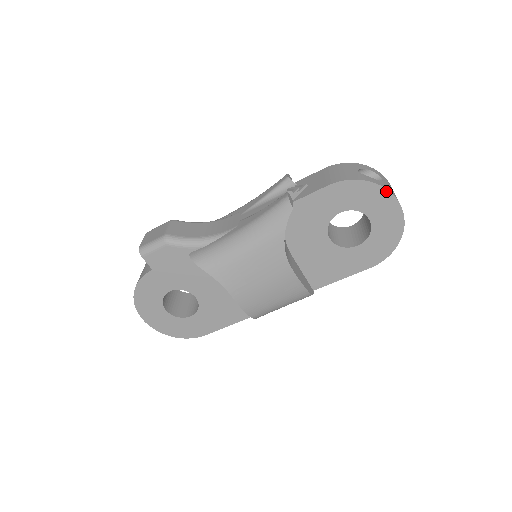
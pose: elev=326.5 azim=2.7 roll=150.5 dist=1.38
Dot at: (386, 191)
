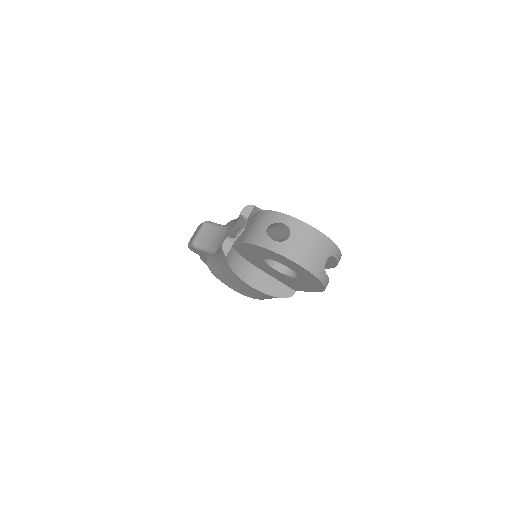
Dot at: (281, 255)
